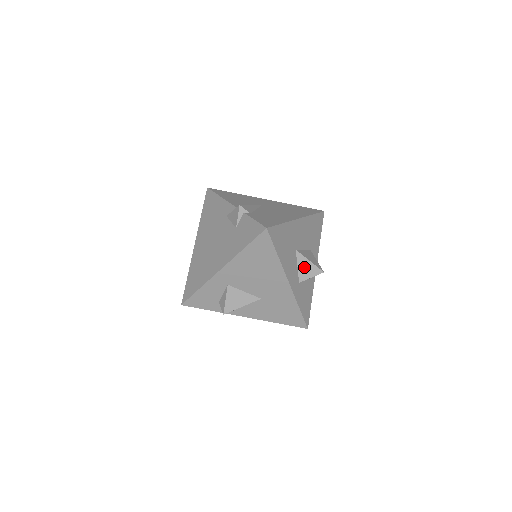
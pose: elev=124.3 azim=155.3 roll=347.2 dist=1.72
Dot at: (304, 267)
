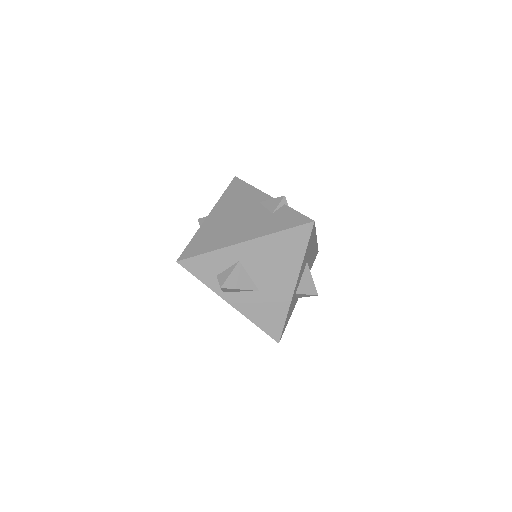
Dot at: (306, 281)
